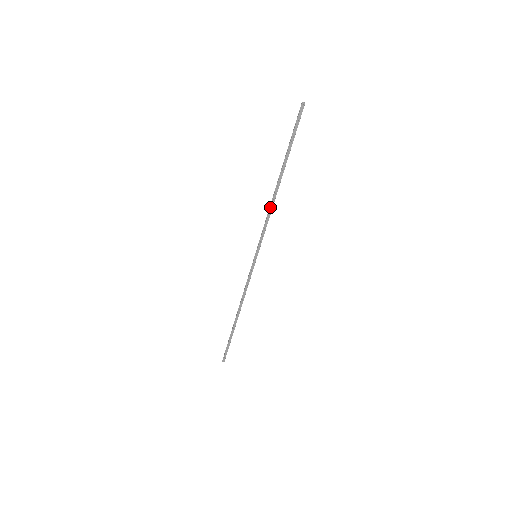
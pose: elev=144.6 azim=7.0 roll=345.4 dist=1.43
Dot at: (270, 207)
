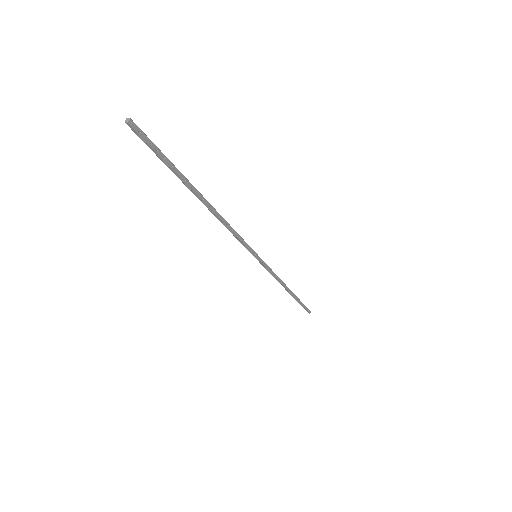
Dot at: (223, 224)
